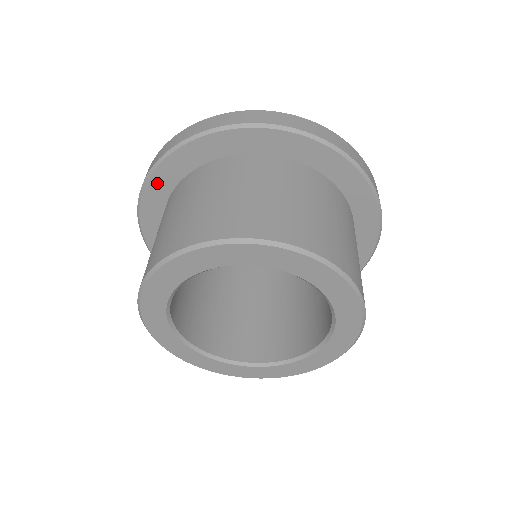
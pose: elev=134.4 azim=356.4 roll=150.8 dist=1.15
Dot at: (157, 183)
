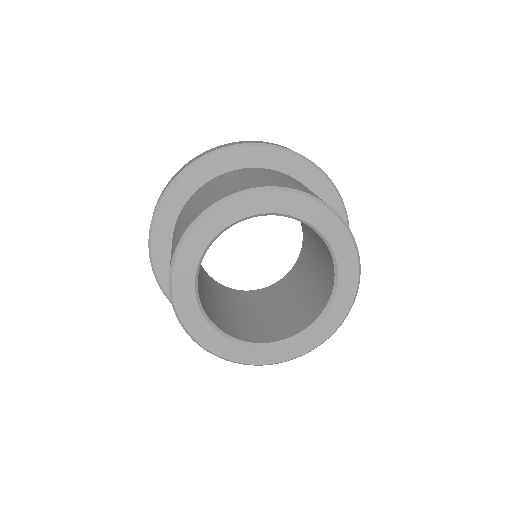
Dot at: (158, 248)
